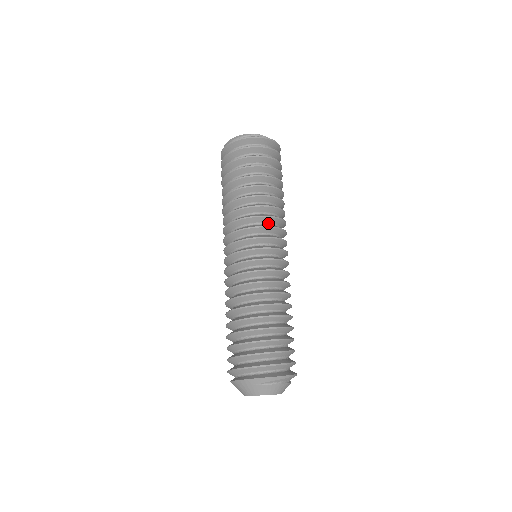
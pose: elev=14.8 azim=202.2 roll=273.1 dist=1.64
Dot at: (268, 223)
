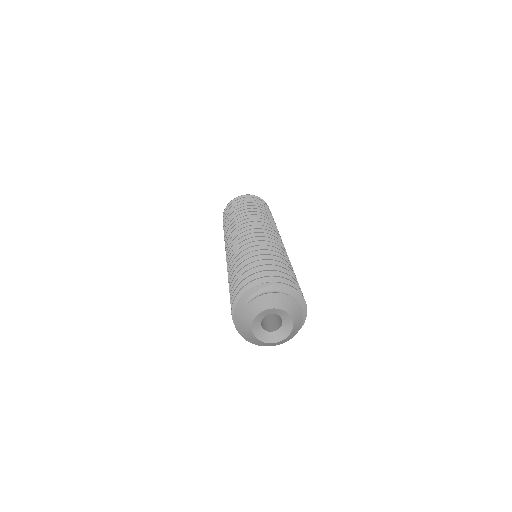
Dot at: occluded
